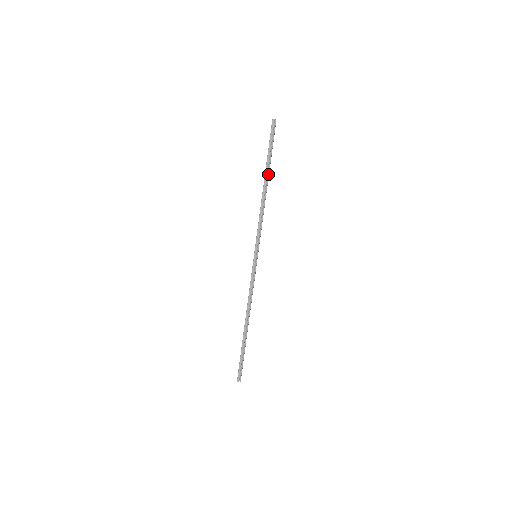
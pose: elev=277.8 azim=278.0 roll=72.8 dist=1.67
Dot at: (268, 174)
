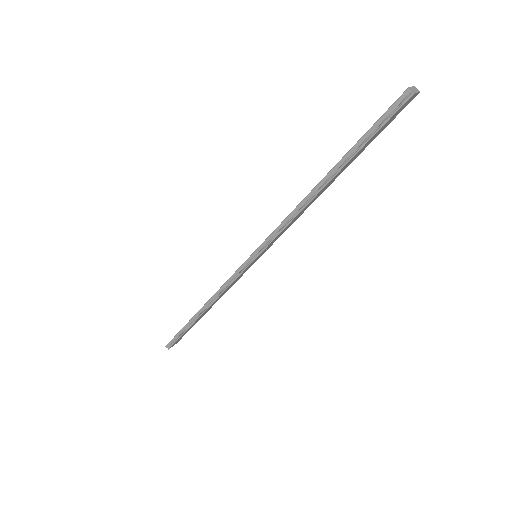
Dot at: (336, 172)
